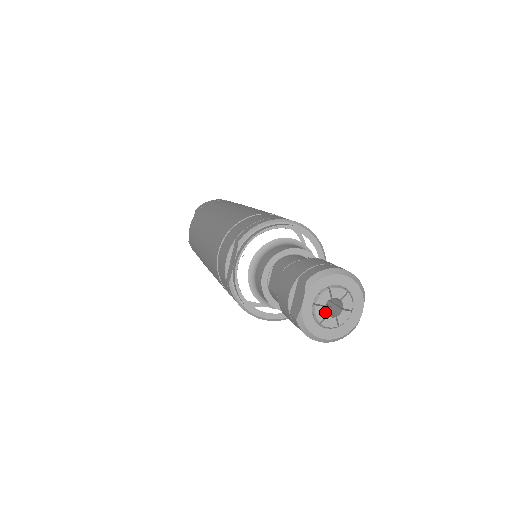
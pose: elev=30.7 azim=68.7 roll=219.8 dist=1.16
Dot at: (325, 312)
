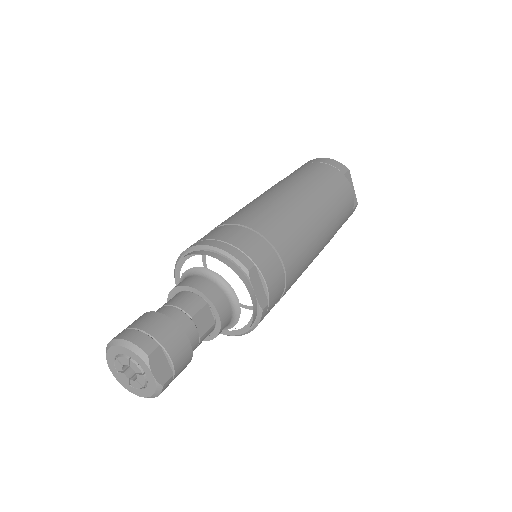
Dot at: occluded
